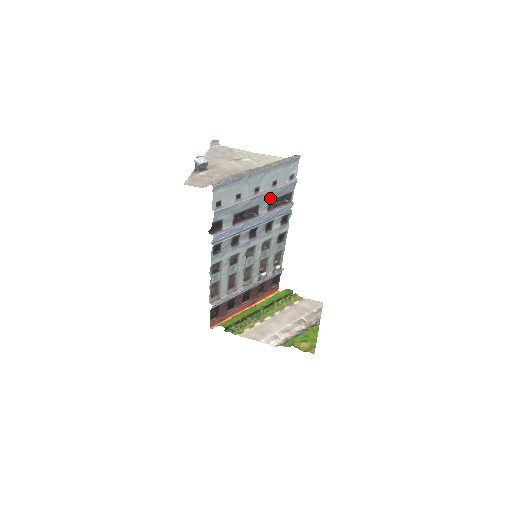
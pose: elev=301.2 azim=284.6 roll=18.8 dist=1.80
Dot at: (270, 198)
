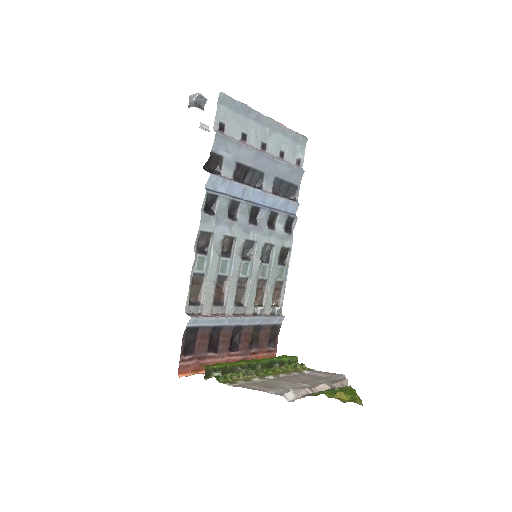
Dot at: (276, 174)
